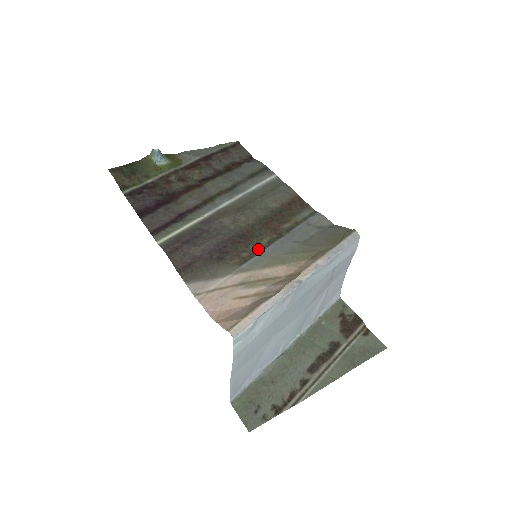
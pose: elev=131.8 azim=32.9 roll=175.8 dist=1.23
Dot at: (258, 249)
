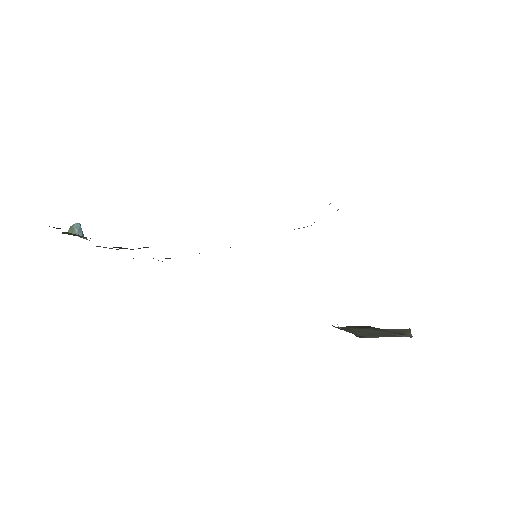
Dot at: occluded
